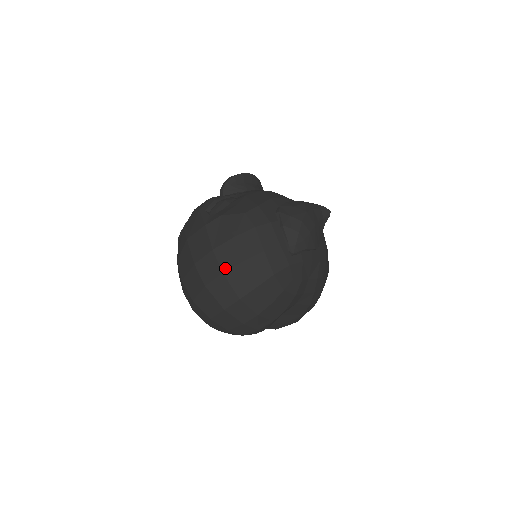
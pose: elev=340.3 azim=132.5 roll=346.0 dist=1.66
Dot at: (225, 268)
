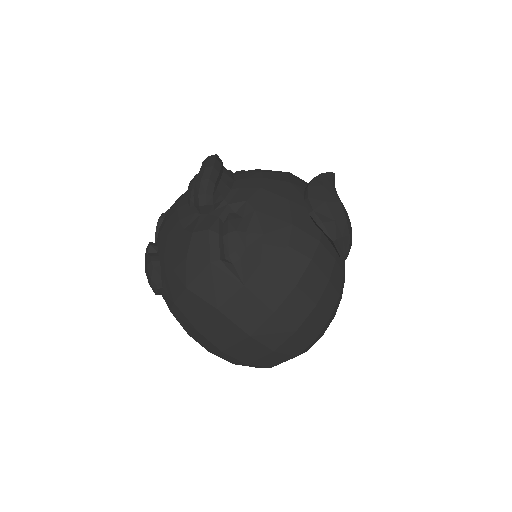
Dot at: (297, 325)
